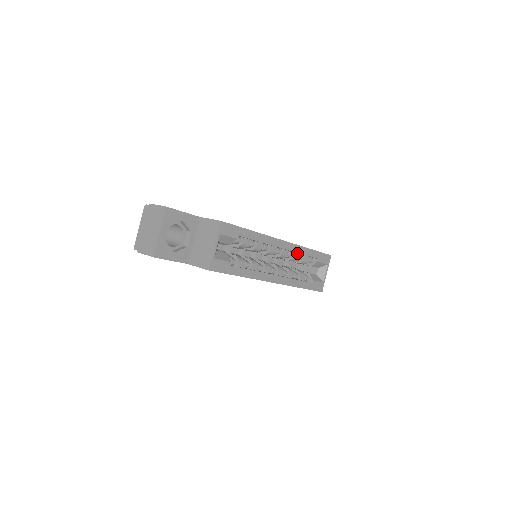
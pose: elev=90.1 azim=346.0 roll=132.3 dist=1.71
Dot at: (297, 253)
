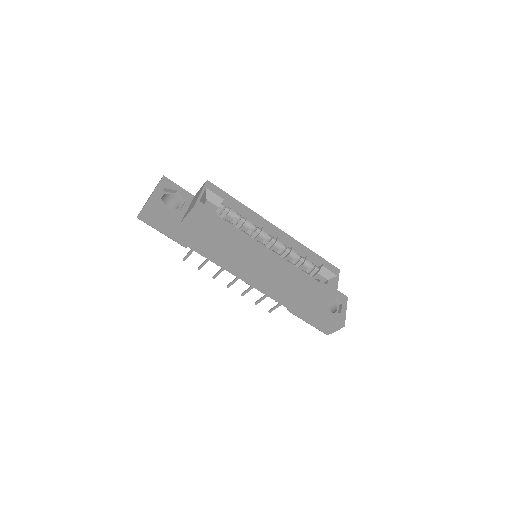
Dot at: (296, 249)
